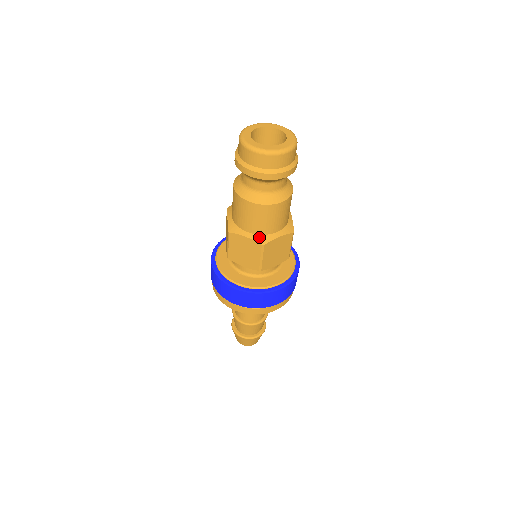
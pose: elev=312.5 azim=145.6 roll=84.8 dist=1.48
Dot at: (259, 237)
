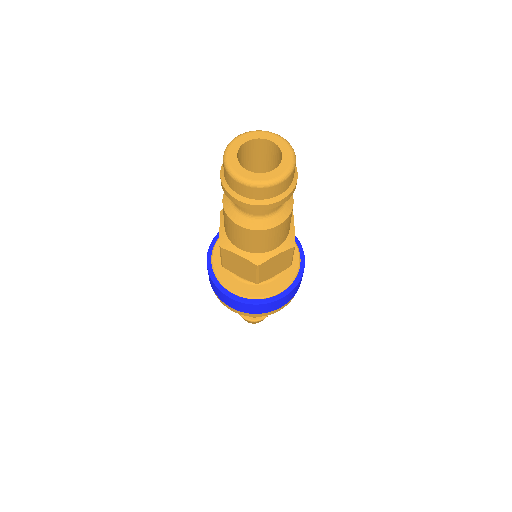
Dot at: (286, 243)
